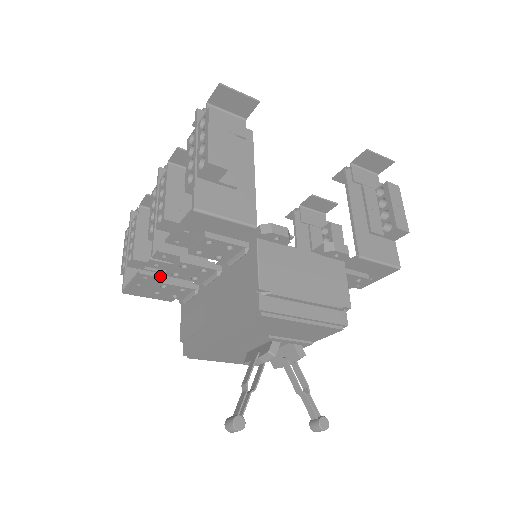
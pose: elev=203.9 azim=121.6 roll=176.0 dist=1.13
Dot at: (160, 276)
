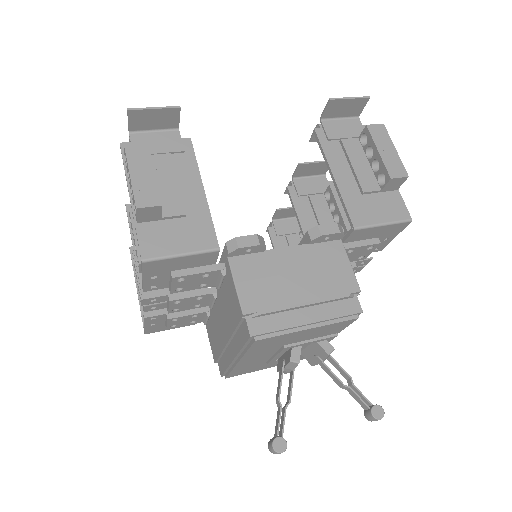
Dot at: (166, 312)
